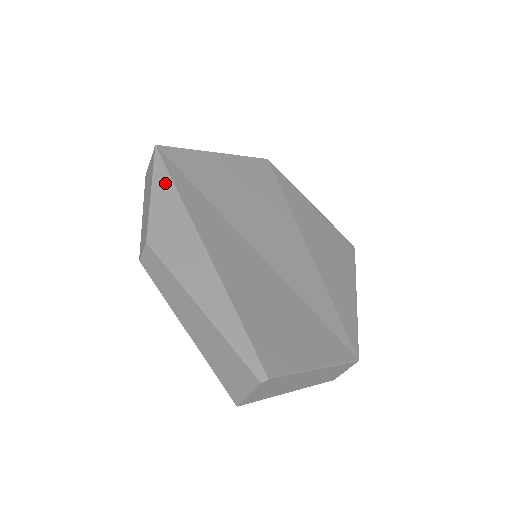
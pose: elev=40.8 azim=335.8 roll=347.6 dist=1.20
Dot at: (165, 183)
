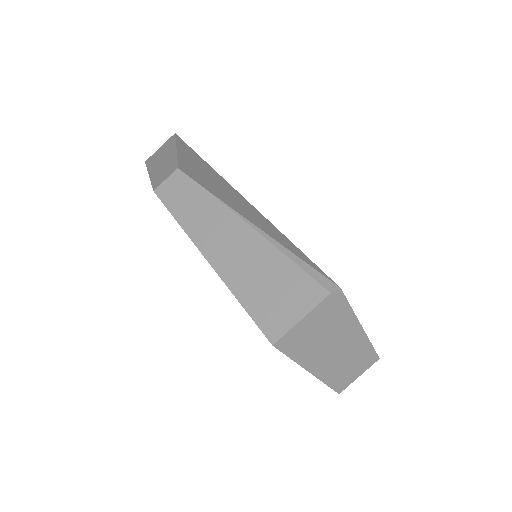
Dot at: (190, 151)
